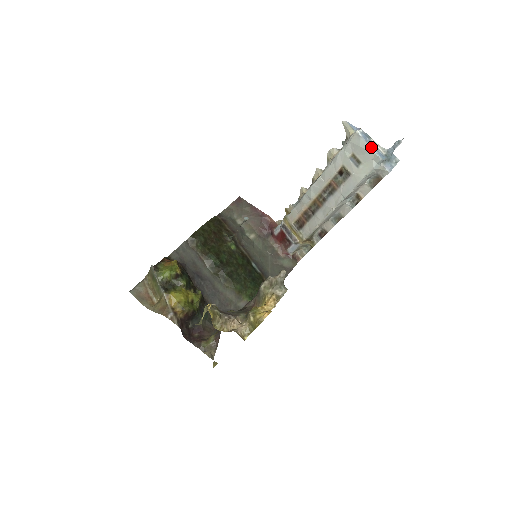
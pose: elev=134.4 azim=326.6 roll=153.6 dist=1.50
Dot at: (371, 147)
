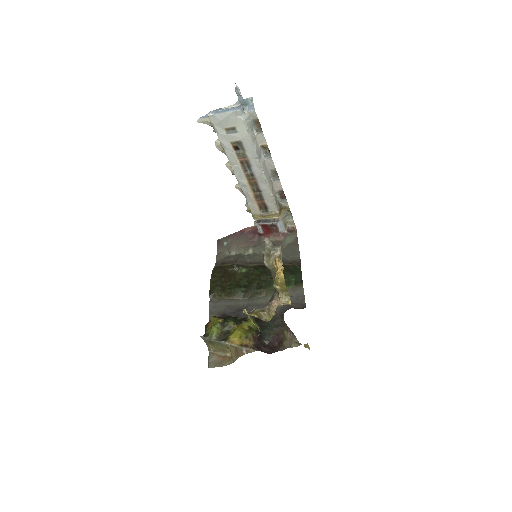
Dot at: (226, 112)
